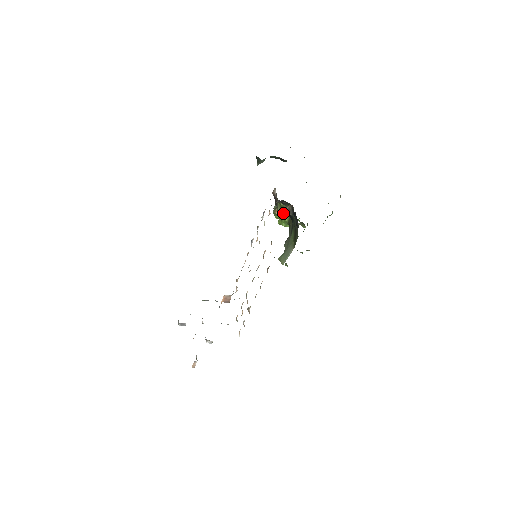
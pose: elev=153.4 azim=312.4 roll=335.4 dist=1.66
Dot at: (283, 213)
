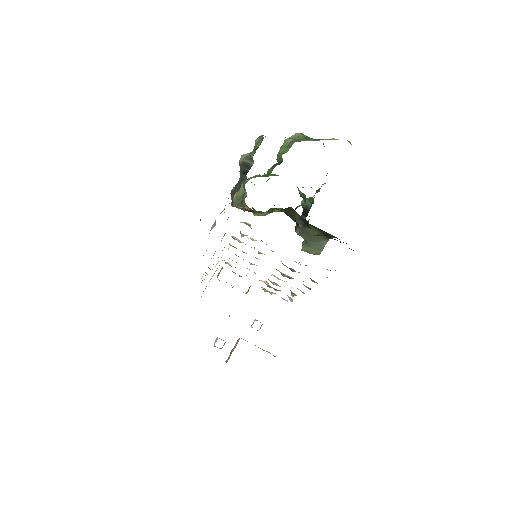
Dot at: (269, 212)
